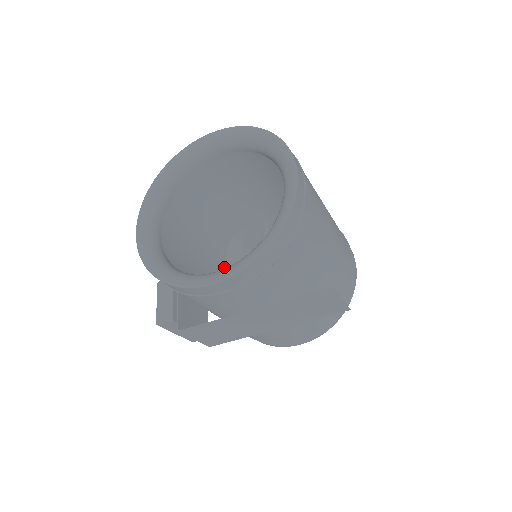
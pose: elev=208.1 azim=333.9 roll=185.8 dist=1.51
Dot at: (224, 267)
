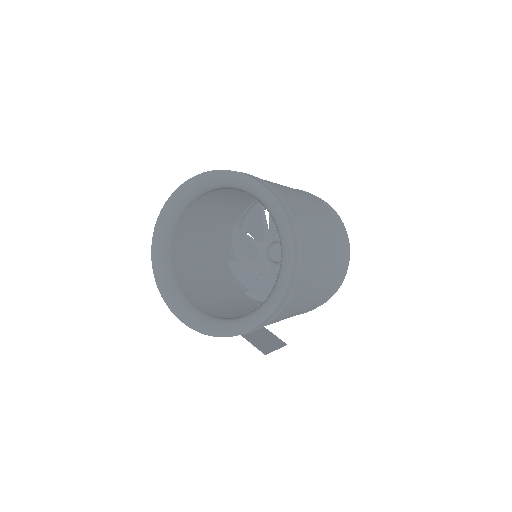
Dot at: (251, 203)
